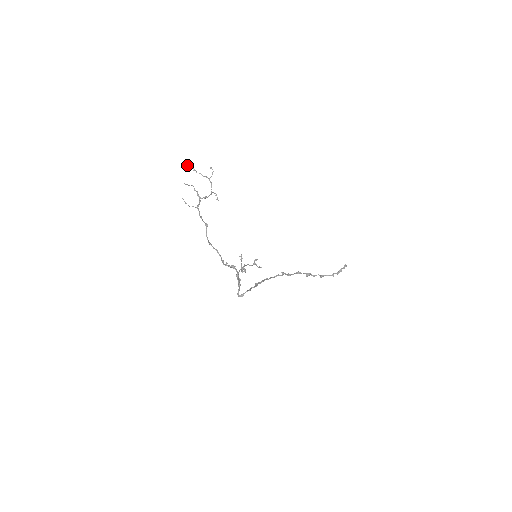
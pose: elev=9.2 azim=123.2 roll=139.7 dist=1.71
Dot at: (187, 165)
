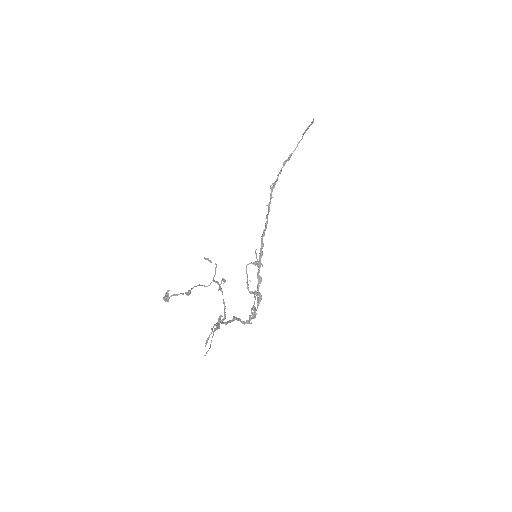
Dot at: (174, 295)
